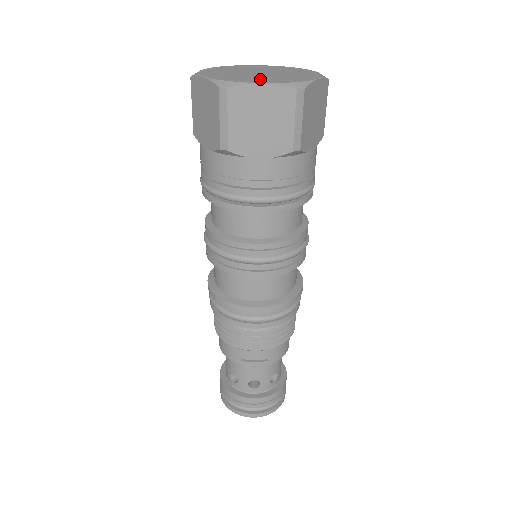
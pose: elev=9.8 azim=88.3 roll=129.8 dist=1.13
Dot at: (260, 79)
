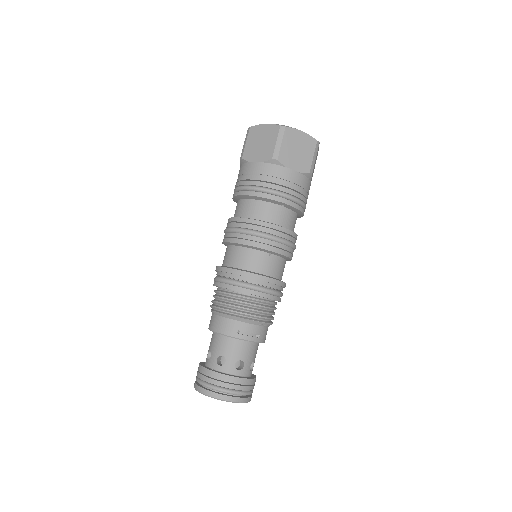
Dot at: occluded
